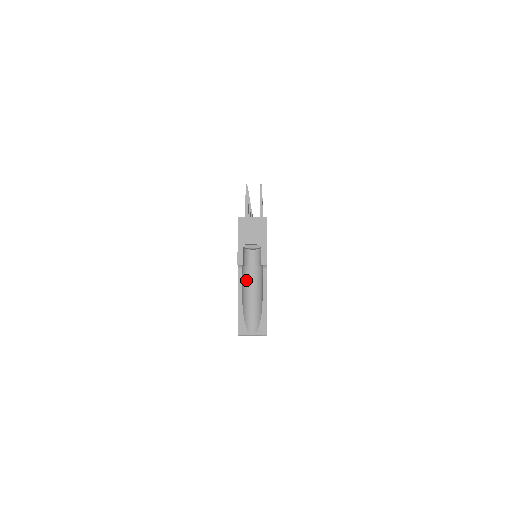
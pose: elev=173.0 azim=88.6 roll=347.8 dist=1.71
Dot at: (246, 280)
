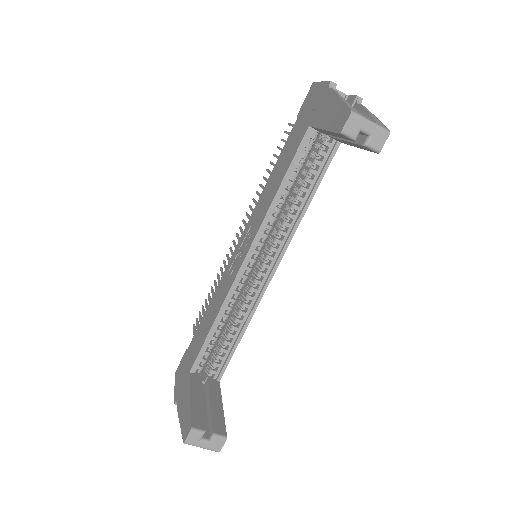
Dot at: occluded
